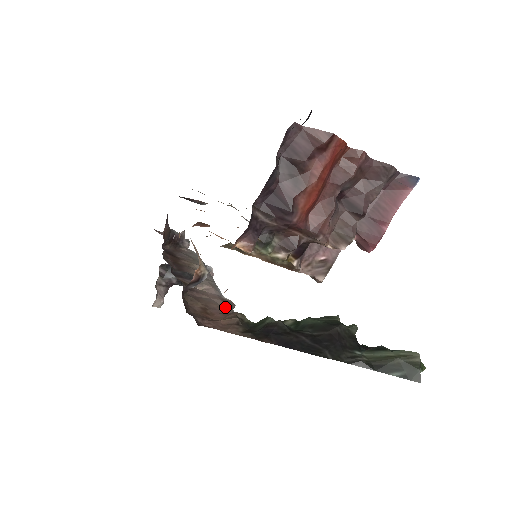
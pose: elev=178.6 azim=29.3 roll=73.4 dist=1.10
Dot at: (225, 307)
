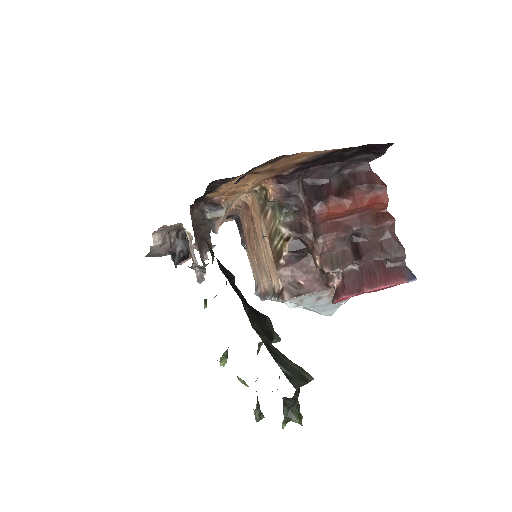
Dot at: occluded
